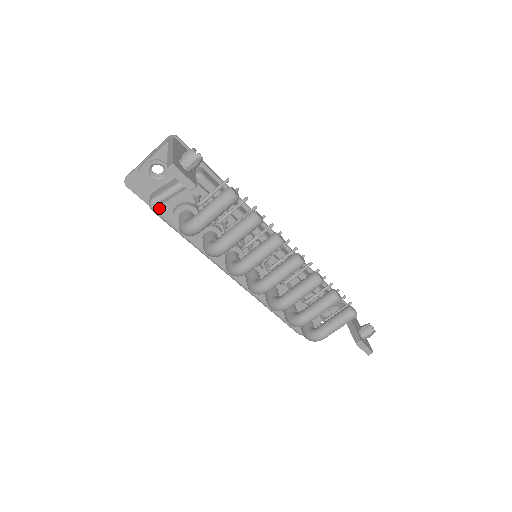
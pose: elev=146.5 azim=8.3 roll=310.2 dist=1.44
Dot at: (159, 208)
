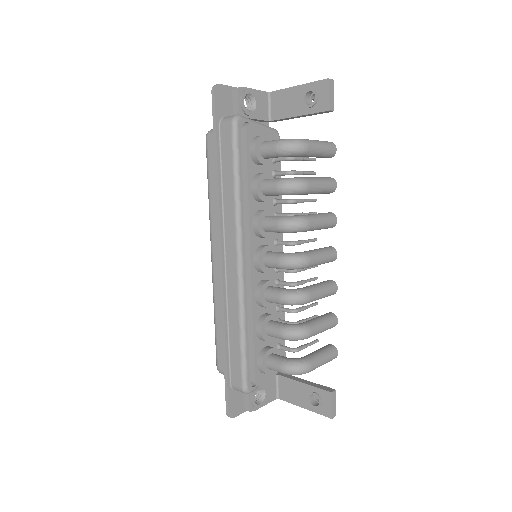
Dot at: (239, 127)
